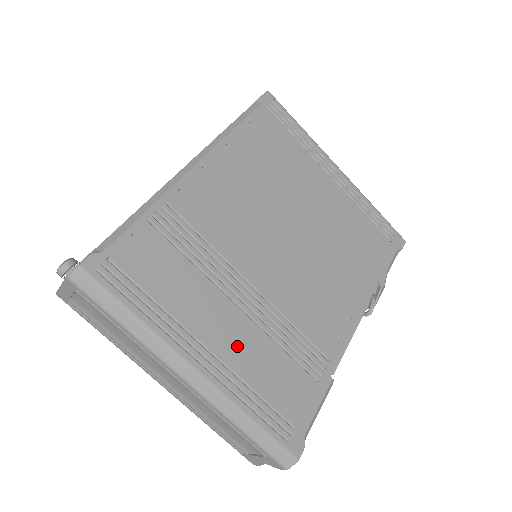
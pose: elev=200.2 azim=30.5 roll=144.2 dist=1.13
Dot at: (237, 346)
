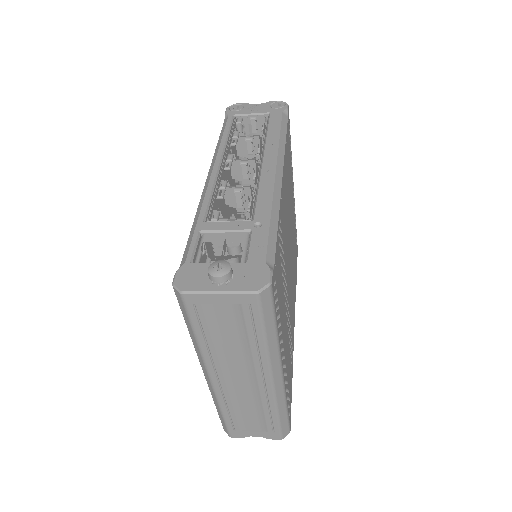
Dot at: (286, 348)
